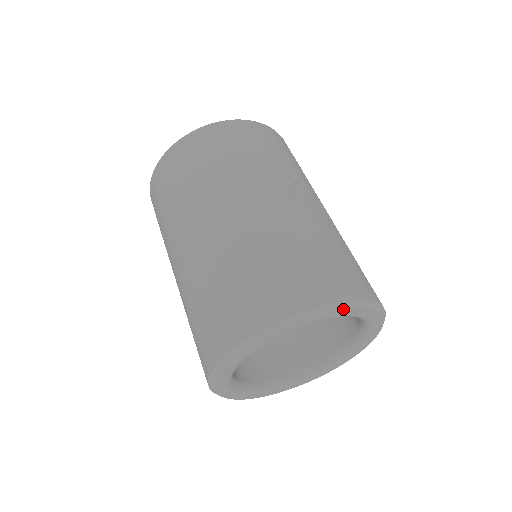
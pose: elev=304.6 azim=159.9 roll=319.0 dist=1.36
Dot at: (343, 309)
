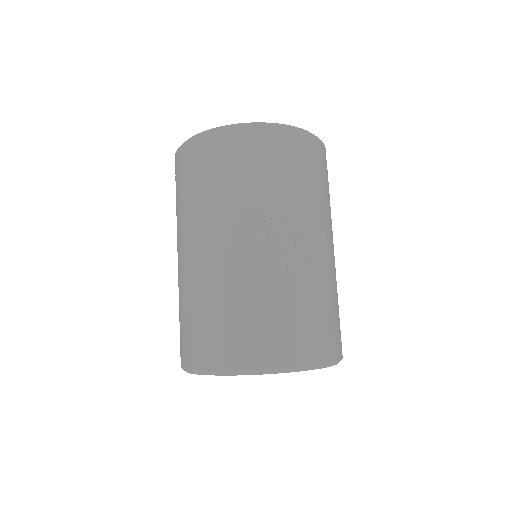
Dot at: (252, 374)
